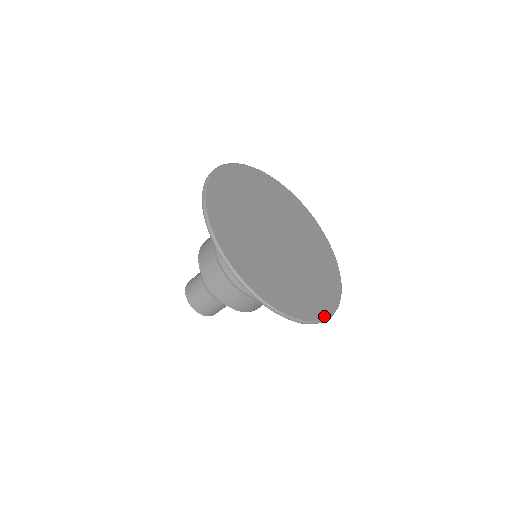
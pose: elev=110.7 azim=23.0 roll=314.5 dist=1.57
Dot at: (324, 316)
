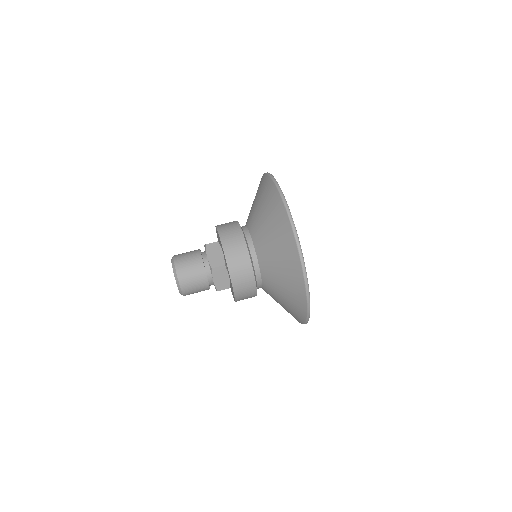
Dot at: occluded
